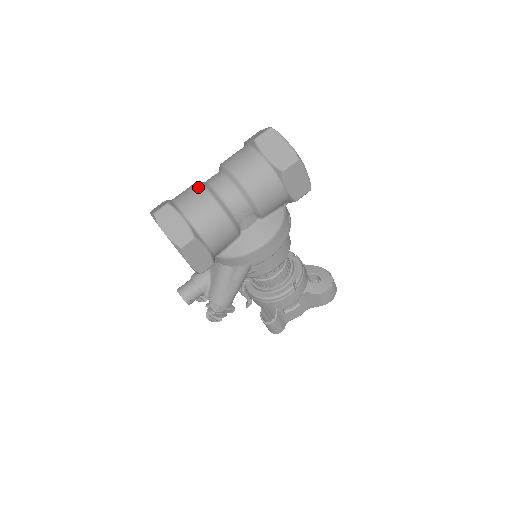
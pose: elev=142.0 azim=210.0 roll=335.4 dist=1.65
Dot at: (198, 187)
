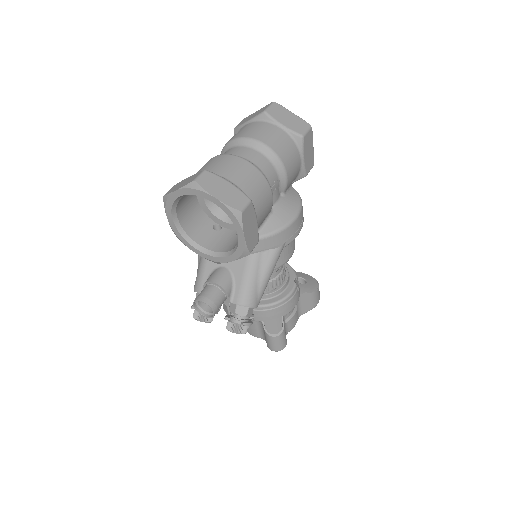
Dot at: (226, 156)
